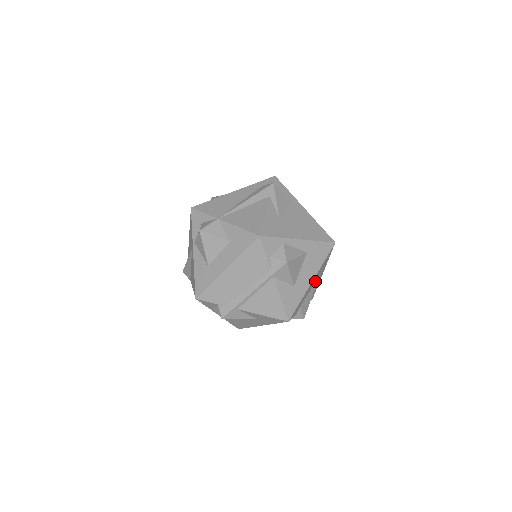
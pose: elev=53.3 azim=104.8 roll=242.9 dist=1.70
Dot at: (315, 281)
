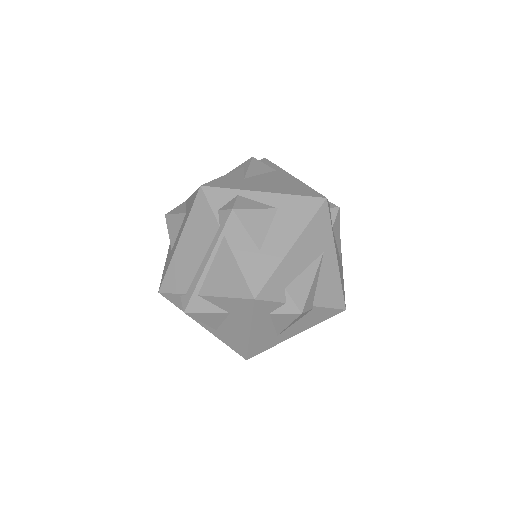
Dot at: (312, 258)
